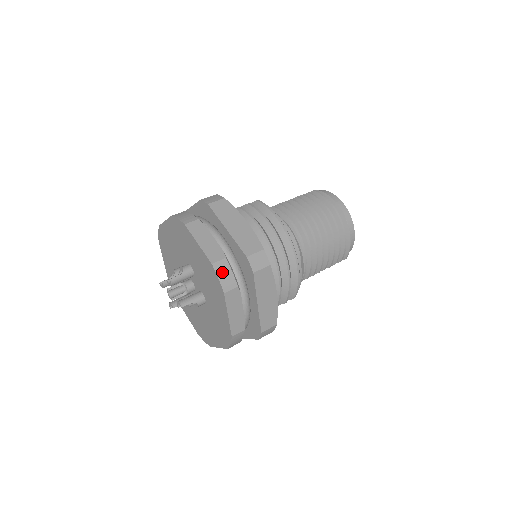
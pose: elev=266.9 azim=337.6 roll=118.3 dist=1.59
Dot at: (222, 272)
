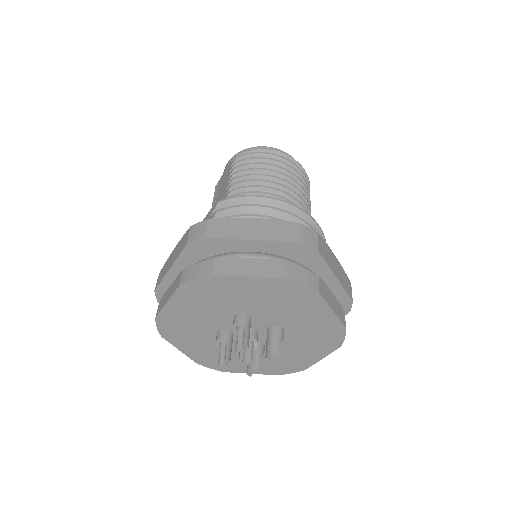
Dot at: (299, 277)
